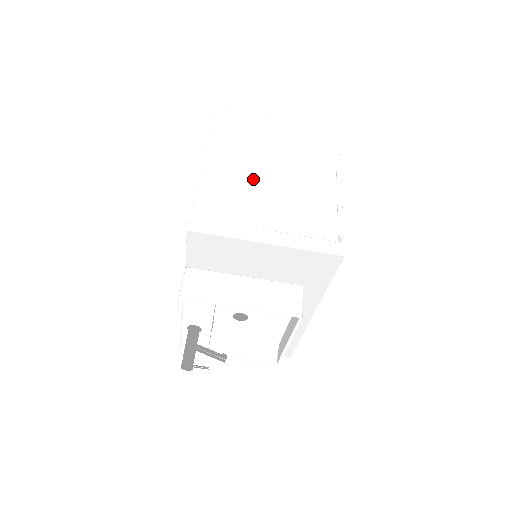
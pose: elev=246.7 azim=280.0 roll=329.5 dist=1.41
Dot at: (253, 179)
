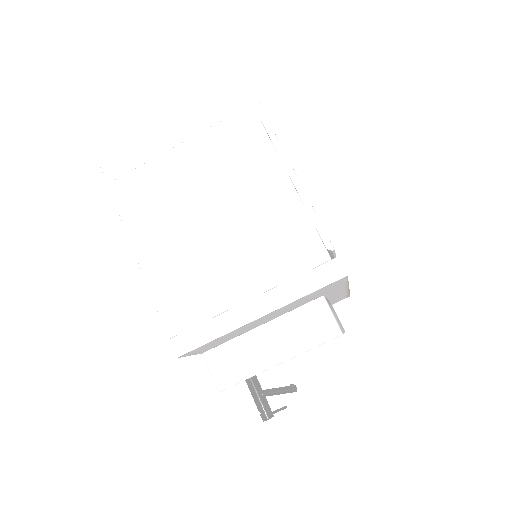
Dot at: (196, 238)
